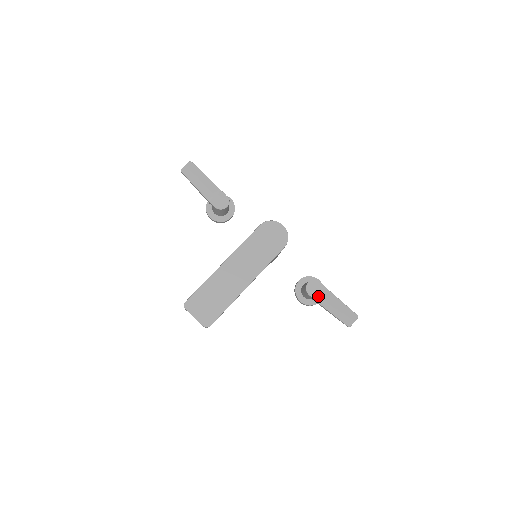
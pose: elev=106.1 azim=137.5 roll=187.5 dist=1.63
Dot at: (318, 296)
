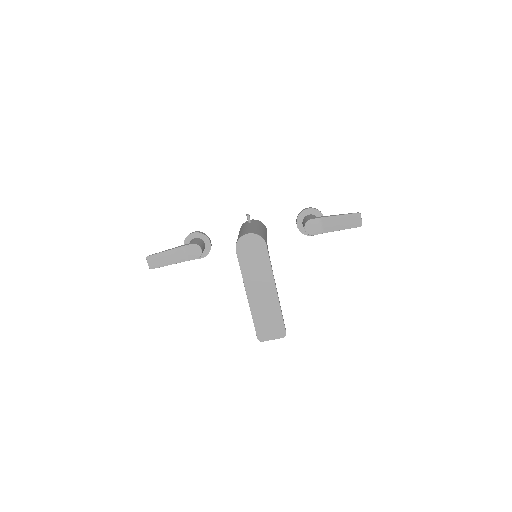
Dot at: (320, 229)
